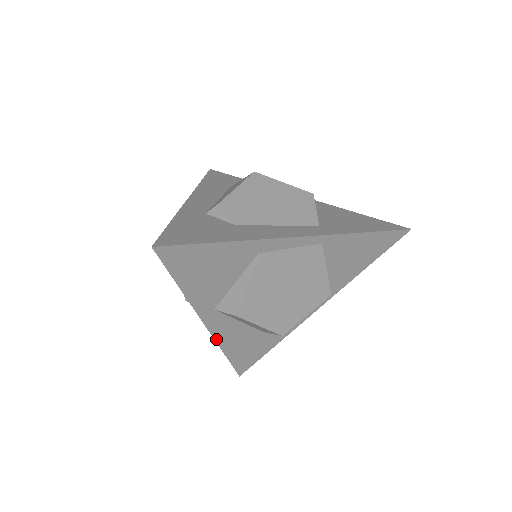
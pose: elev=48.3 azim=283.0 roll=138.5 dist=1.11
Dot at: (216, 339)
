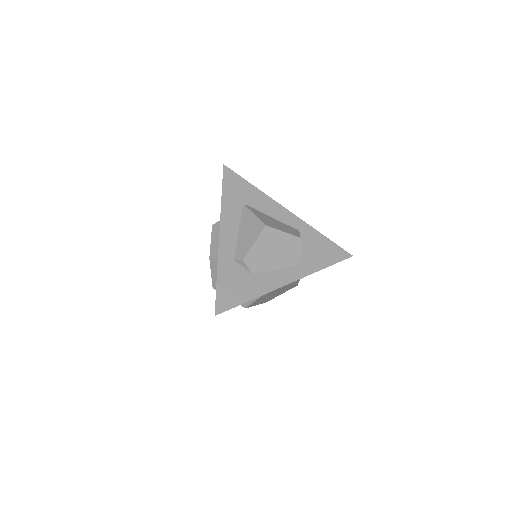
Dot at: occluded
